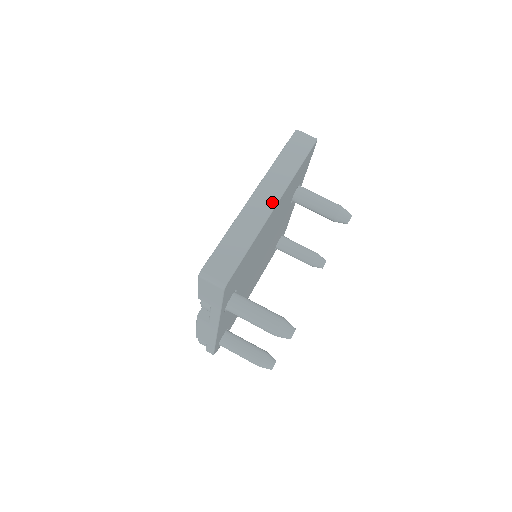
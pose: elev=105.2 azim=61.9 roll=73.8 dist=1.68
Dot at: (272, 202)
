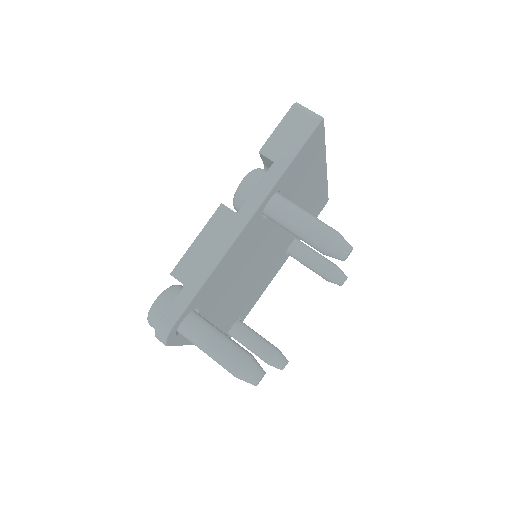
Dot at: occluded
